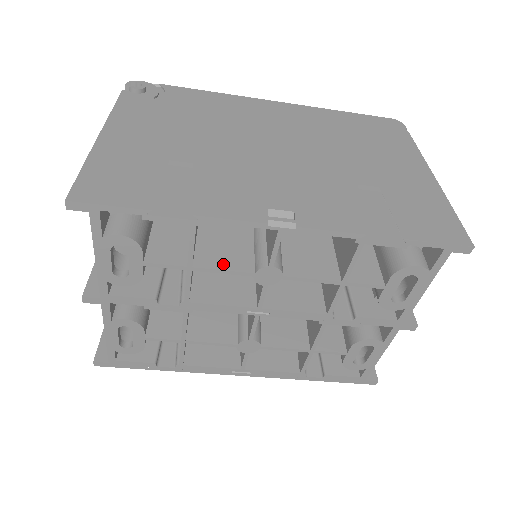
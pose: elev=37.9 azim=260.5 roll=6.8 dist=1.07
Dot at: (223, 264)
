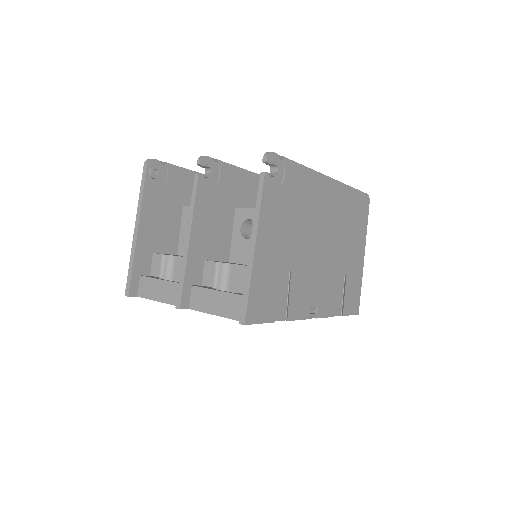
Dot at: occluded
